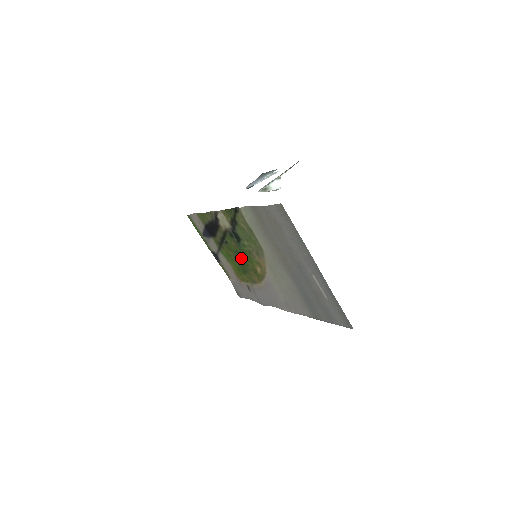
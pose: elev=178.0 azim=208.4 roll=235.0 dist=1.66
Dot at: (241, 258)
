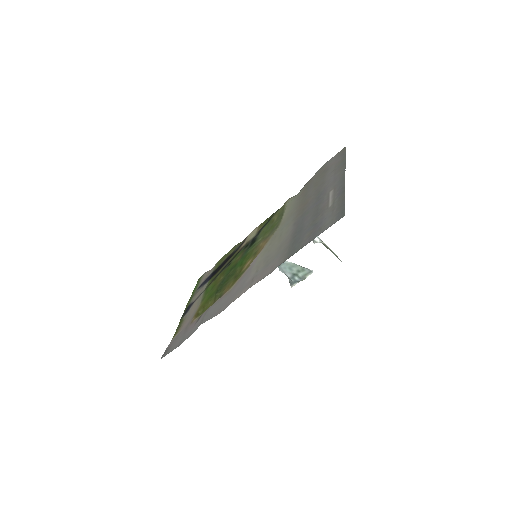
Dot at: (232, 271)
